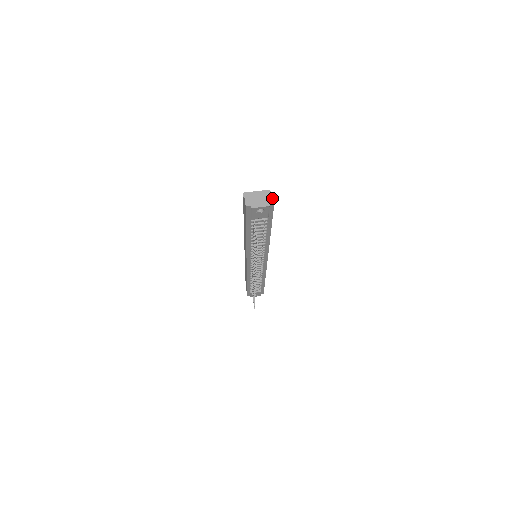
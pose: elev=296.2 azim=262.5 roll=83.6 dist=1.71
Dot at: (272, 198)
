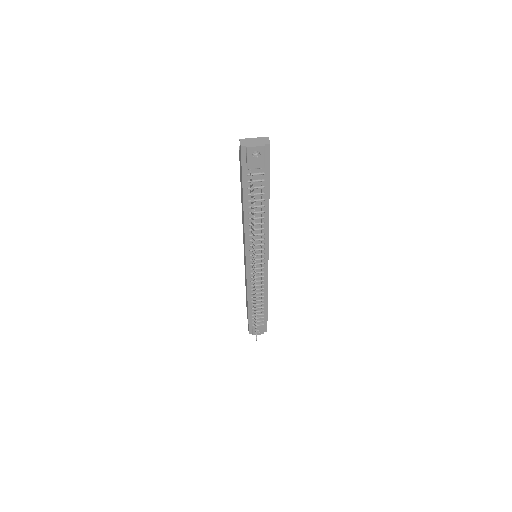
Dot at: (268, 140)
